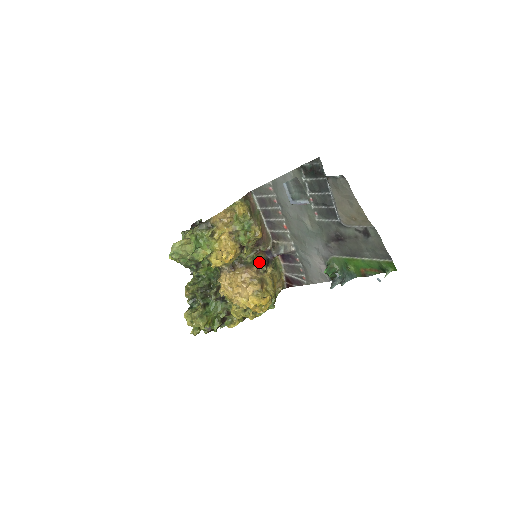
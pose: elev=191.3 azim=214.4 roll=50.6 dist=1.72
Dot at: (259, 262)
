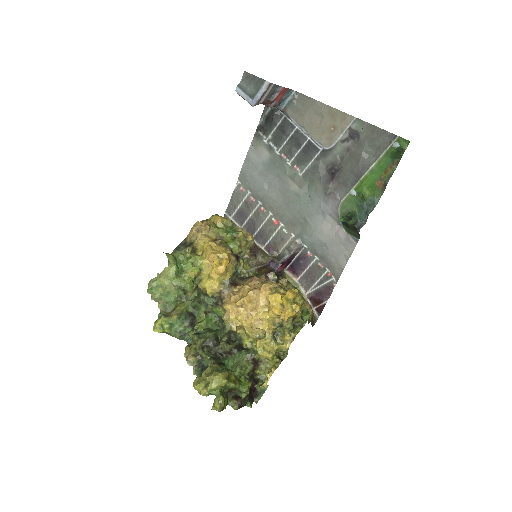
Dot at: (265, 273)
